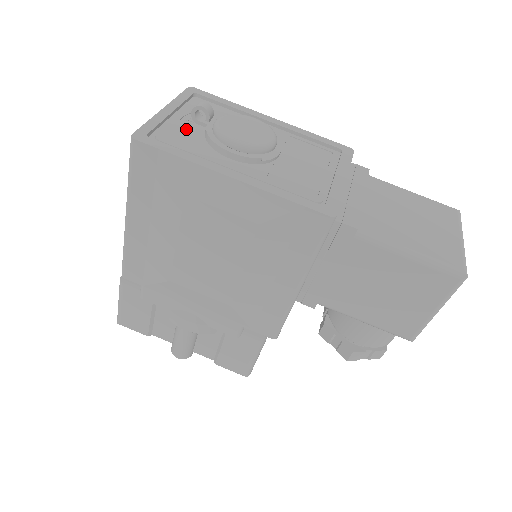
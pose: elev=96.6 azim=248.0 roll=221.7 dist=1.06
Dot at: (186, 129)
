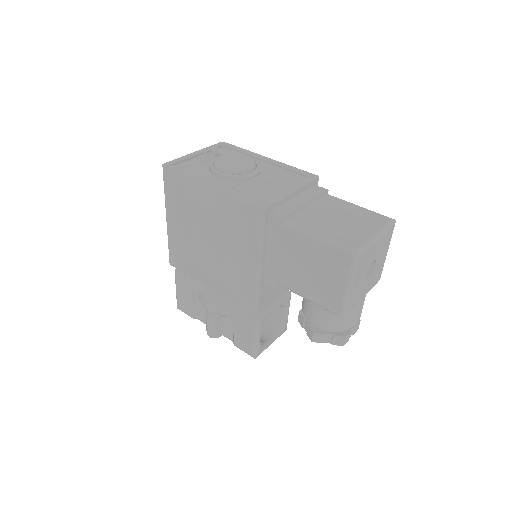
Dot at: (201, 162)
